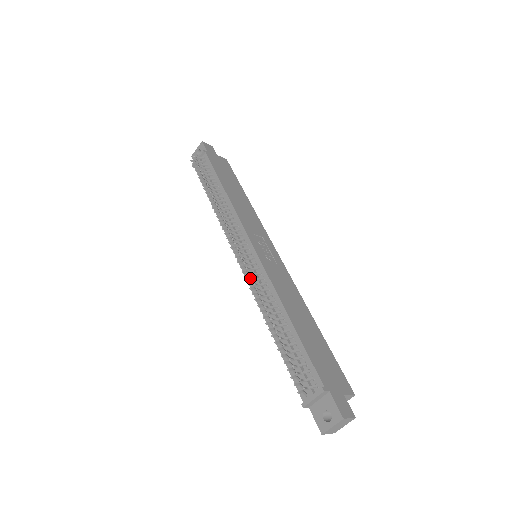
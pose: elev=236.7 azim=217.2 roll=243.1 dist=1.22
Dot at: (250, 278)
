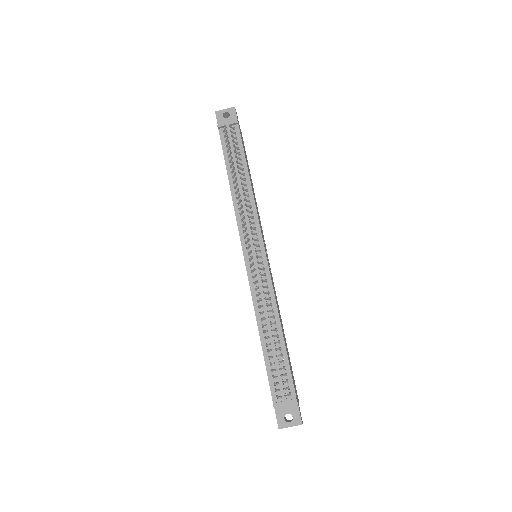
Dot at: (258, 282)
